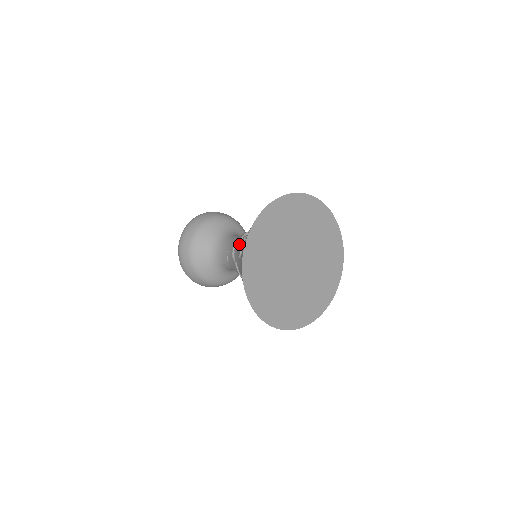
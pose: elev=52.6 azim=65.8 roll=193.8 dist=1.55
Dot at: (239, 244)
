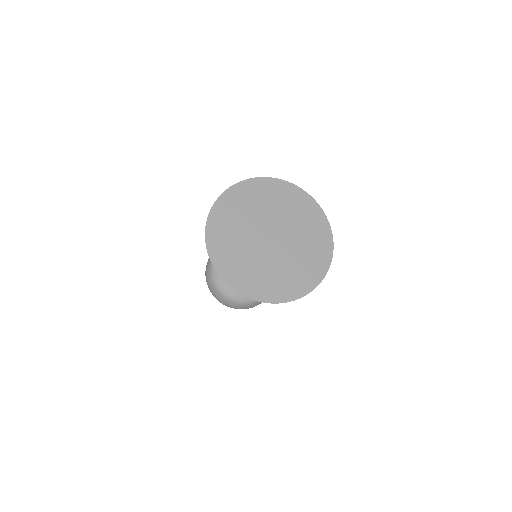
Dot at: occluded
